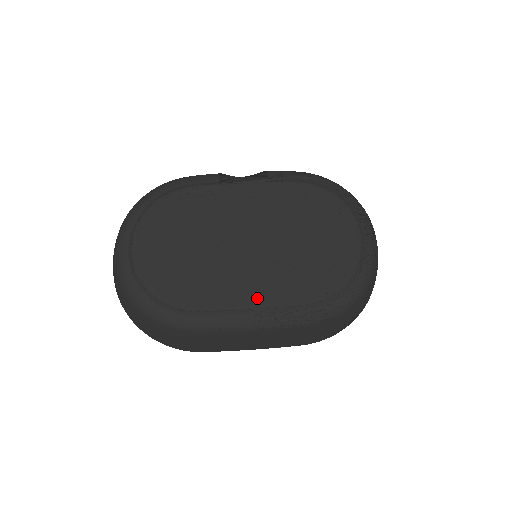
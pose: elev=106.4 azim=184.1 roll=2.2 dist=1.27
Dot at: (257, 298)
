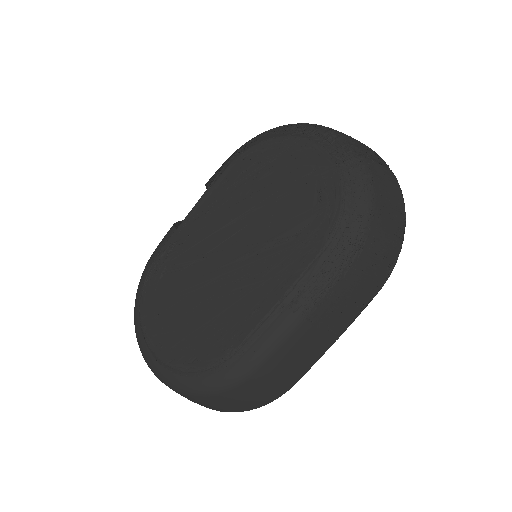
Dot at: (276, 289)
